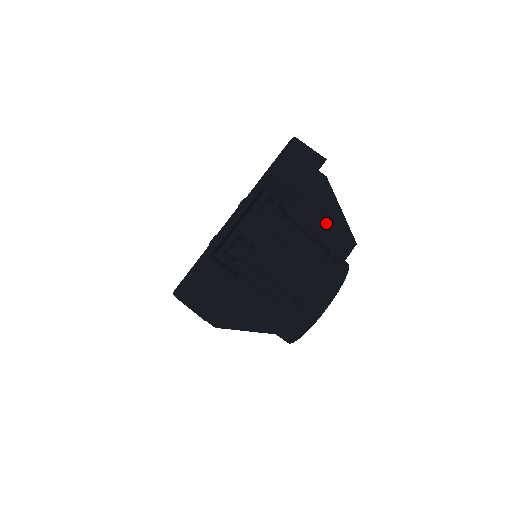
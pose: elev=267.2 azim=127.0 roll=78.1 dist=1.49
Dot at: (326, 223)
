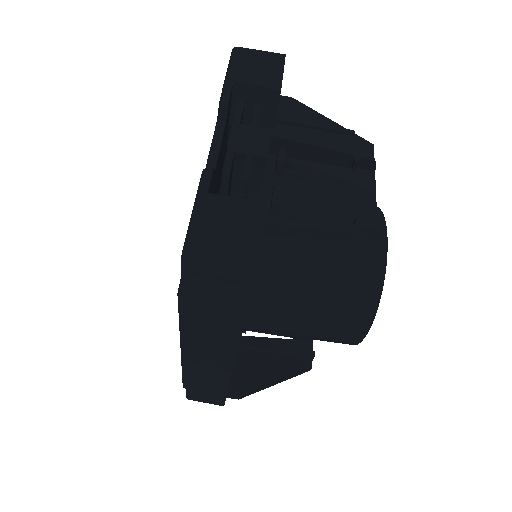
Dot at: (324, 138)
